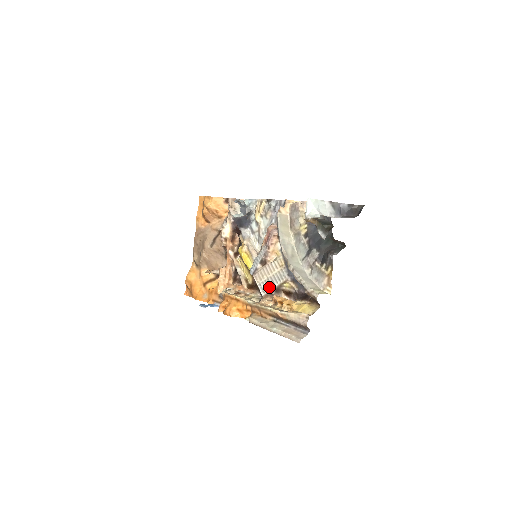
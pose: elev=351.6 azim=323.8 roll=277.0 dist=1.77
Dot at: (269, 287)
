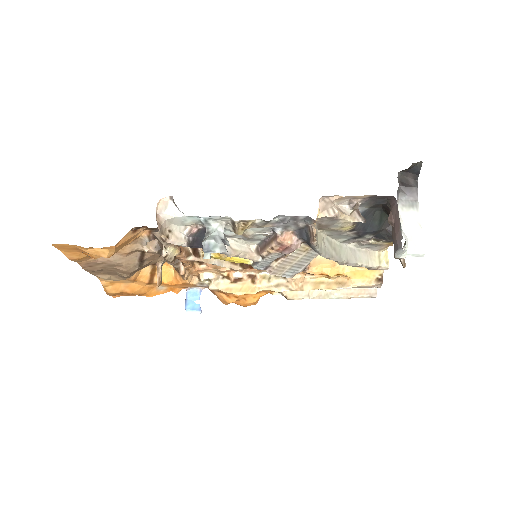
Dot at: (298, 271)
